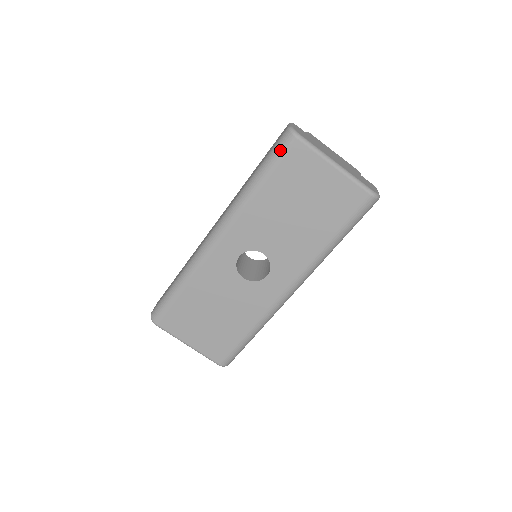
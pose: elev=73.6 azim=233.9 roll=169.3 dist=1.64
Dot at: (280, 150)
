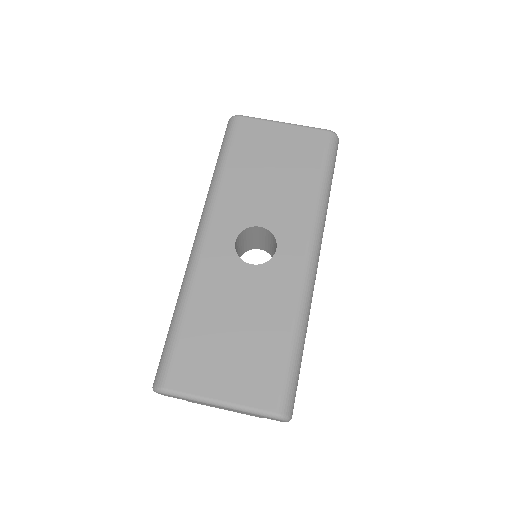
Dot at: (229, 131)
